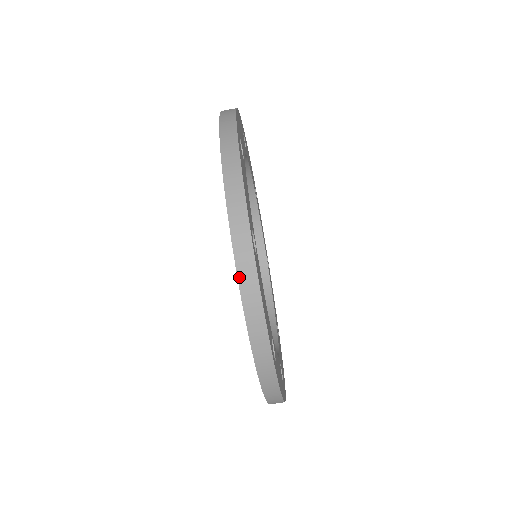
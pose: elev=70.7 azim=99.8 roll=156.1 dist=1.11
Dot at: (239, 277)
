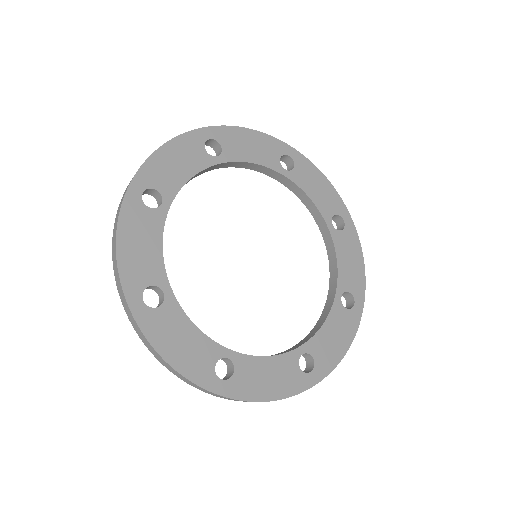
Dot at: (234, 400)
